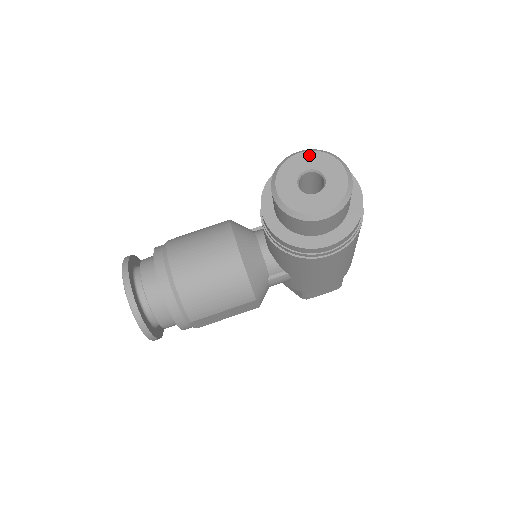
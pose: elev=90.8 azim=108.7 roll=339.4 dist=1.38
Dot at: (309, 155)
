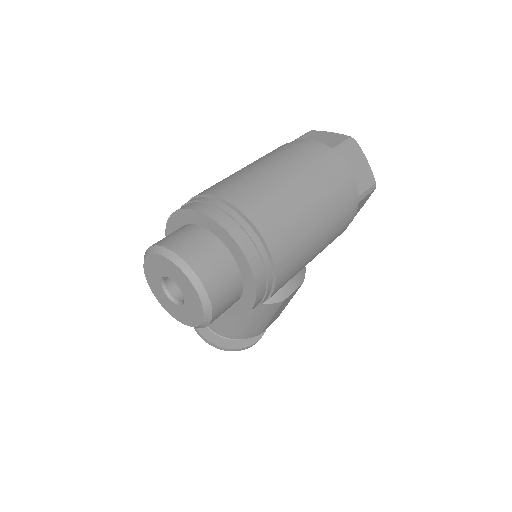
Dot at: (149, 262)
